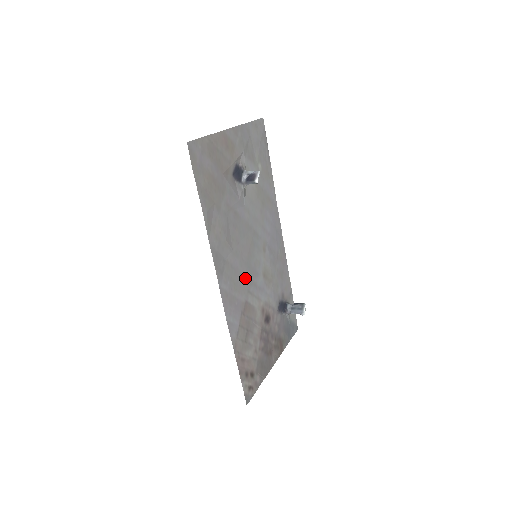
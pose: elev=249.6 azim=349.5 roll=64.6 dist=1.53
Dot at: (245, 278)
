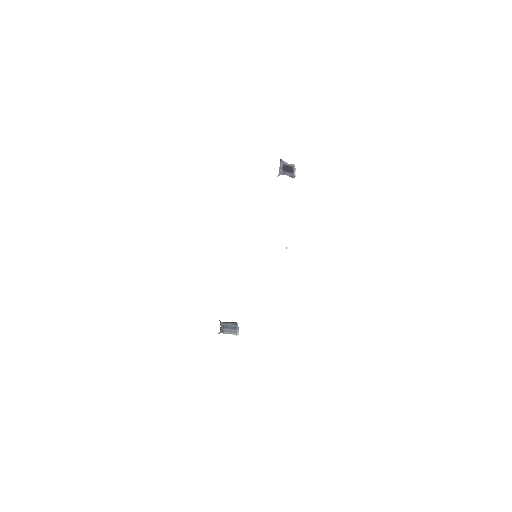
Dot at: occluded
